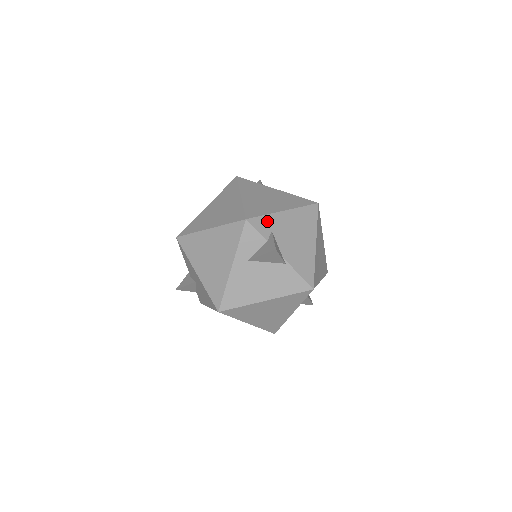
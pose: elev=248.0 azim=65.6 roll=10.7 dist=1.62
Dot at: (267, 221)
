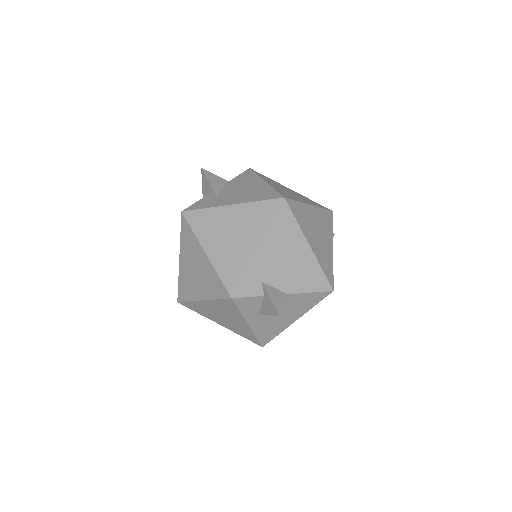
Dot at: (250, 277)
